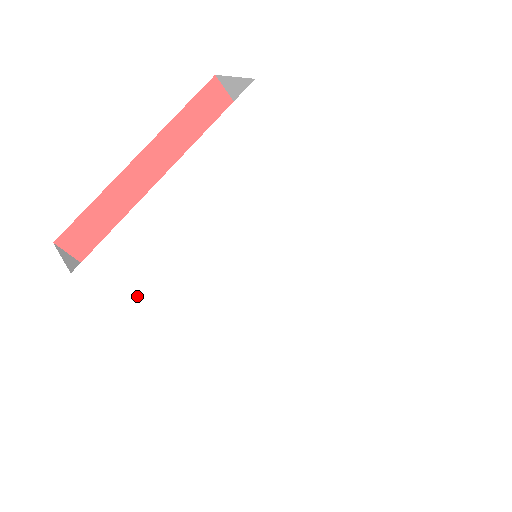
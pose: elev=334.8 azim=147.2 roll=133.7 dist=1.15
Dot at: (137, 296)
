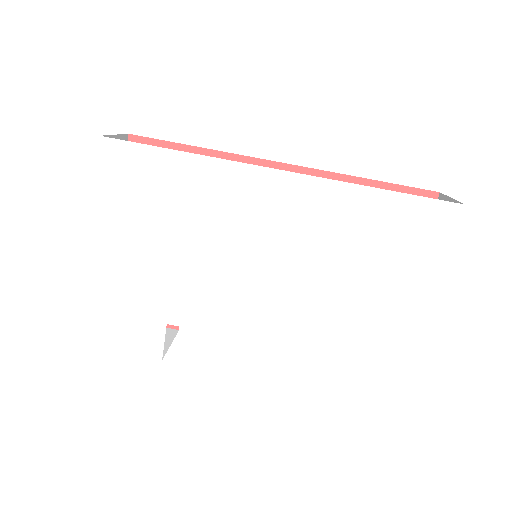
Dot at: (141, 343)
